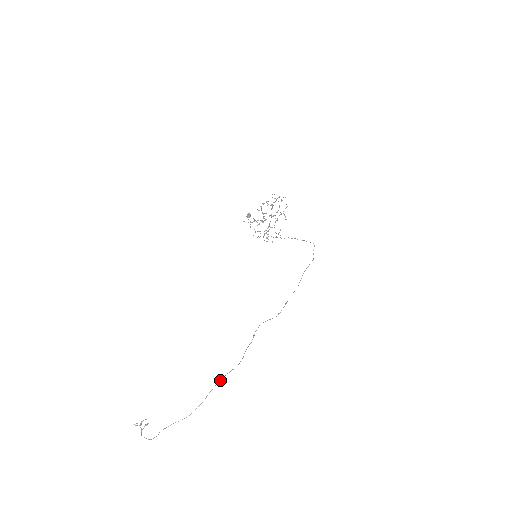
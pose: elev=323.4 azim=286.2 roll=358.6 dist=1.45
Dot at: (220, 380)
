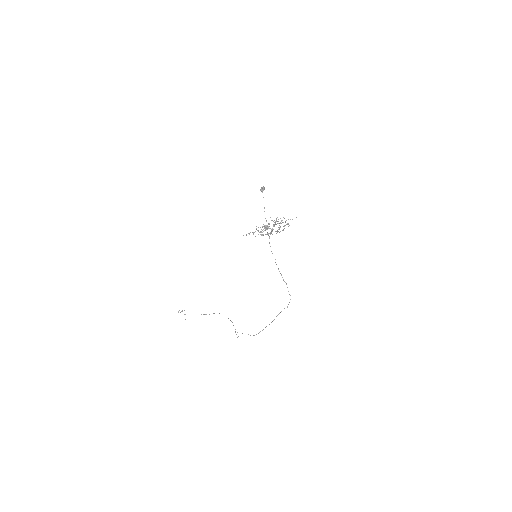
Dot at: occluded
